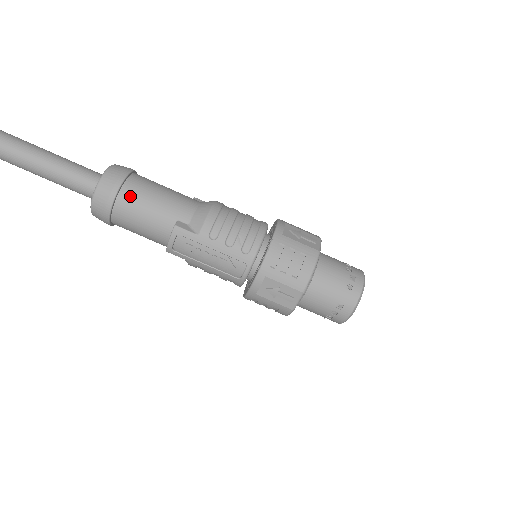
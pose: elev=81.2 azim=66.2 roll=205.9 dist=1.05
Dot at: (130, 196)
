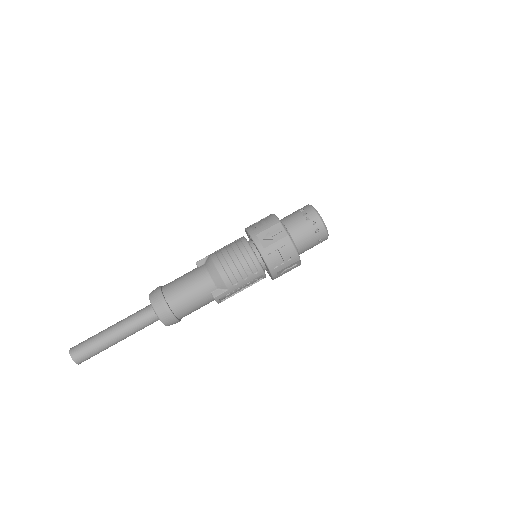
Dot at: (179, 308)
